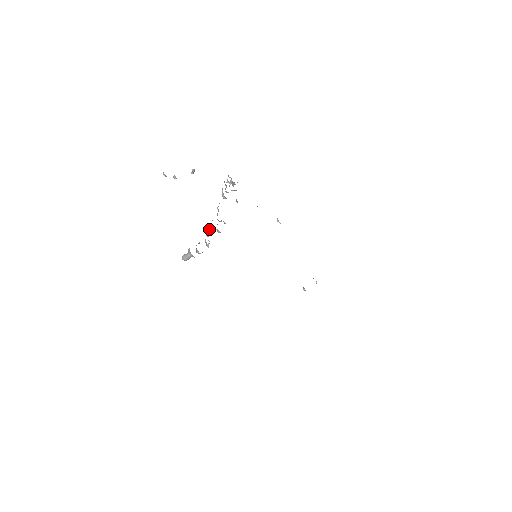
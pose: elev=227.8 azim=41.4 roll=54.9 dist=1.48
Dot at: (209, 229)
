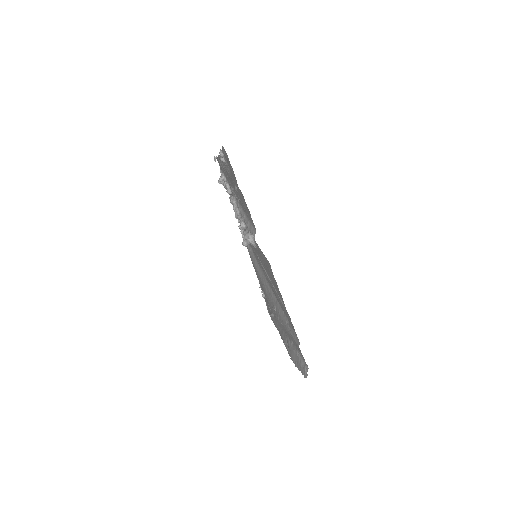
Dot at: (240, 220)
